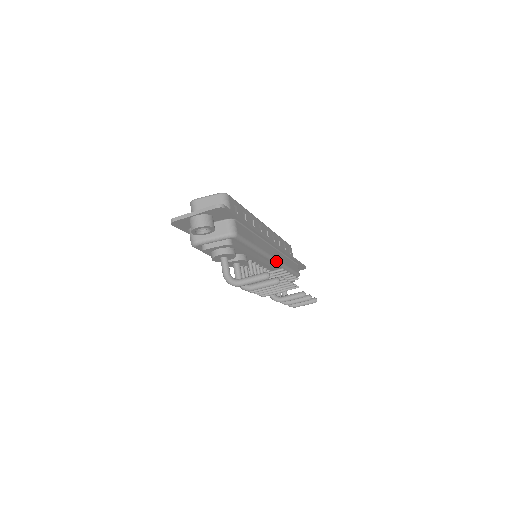
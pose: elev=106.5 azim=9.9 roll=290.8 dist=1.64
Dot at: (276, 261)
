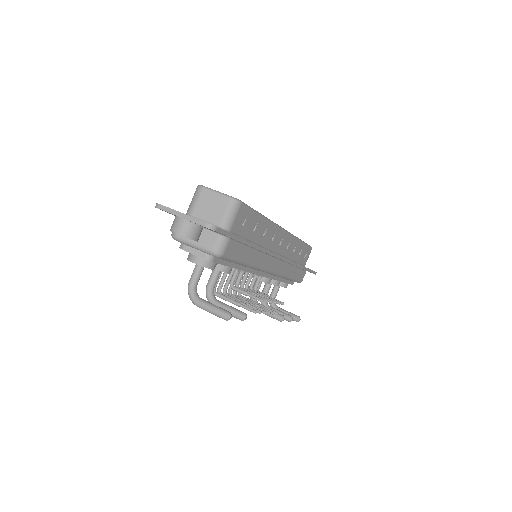
Dot at: (273, 273)
